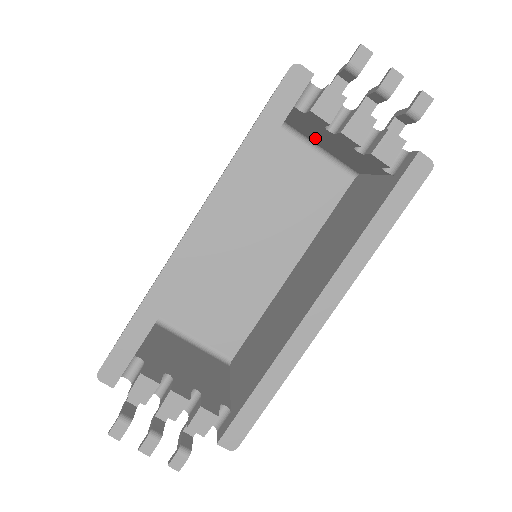
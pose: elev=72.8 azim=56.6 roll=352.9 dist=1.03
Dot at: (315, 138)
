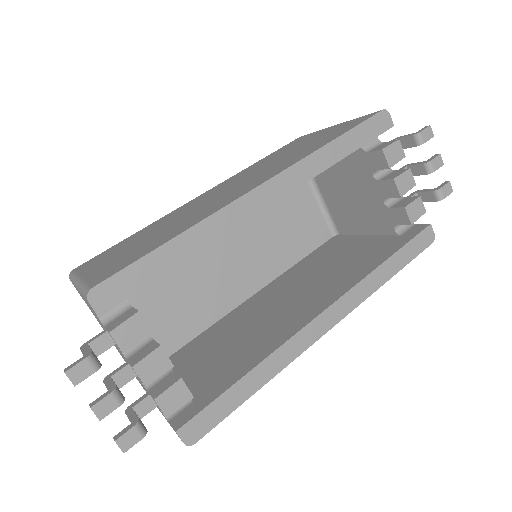
Dot at: (331, 185)
